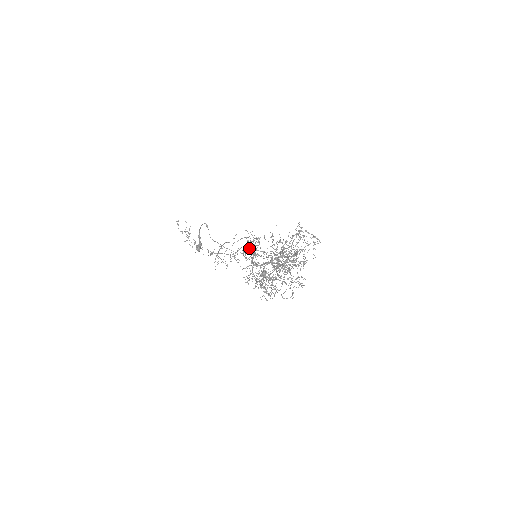
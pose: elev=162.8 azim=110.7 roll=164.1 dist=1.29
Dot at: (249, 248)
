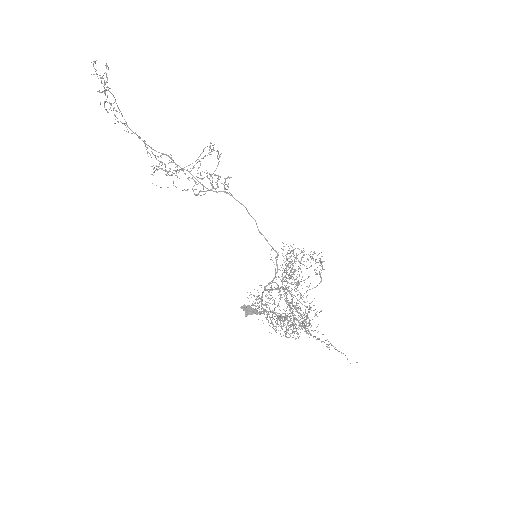
Dot at: occluded
